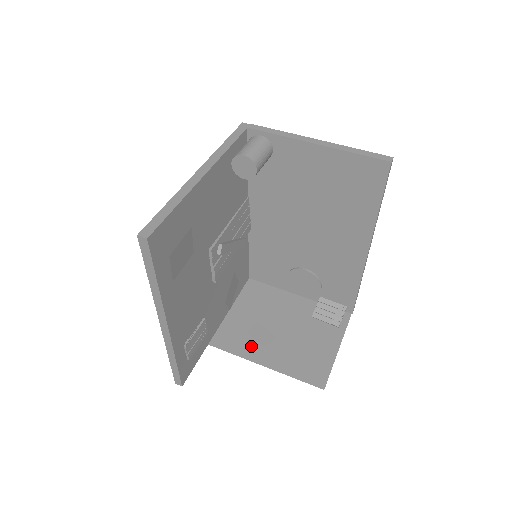
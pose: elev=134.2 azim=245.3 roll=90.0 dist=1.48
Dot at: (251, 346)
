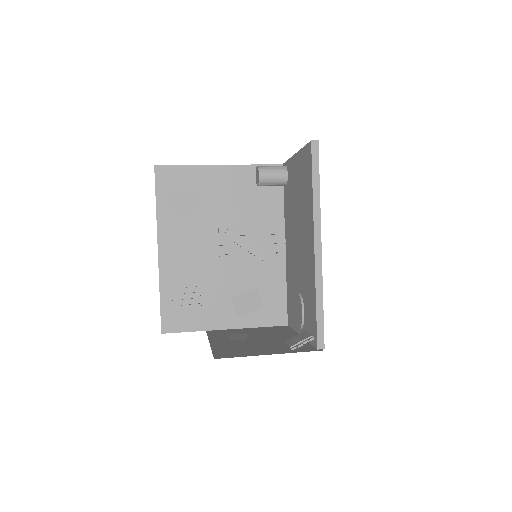
Dot at: (223, 338)
